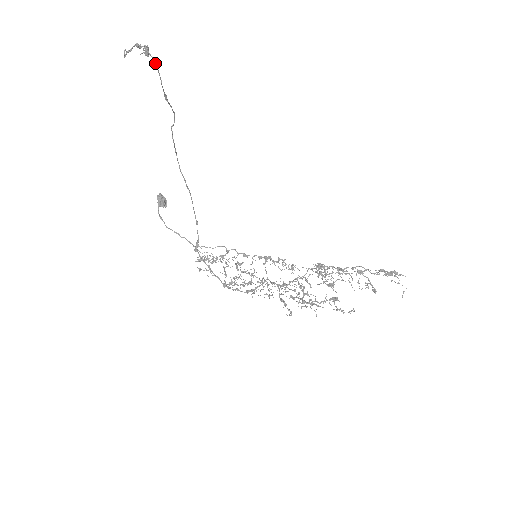
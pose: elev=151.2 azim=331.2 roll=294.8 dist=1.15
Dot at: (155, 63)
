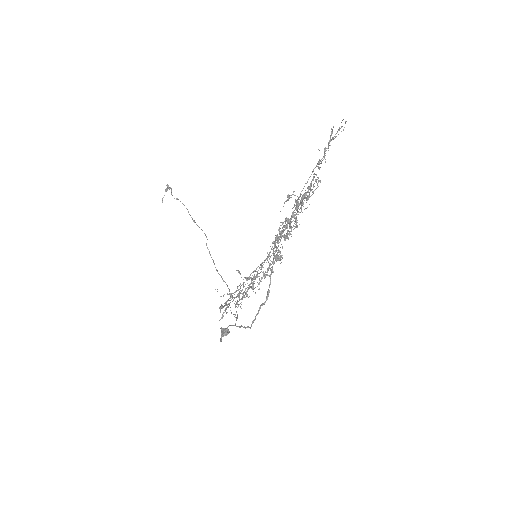
Dot at: (184, 205)
